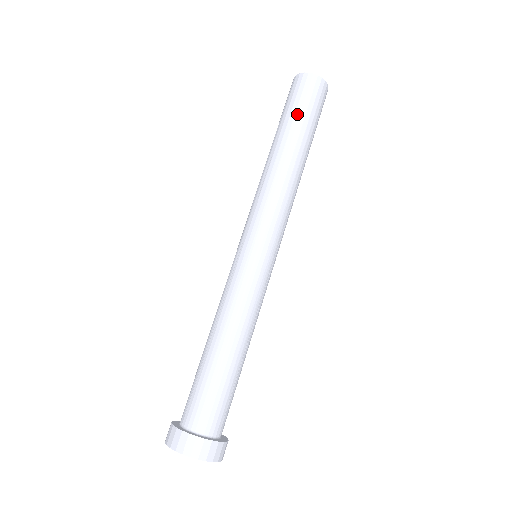
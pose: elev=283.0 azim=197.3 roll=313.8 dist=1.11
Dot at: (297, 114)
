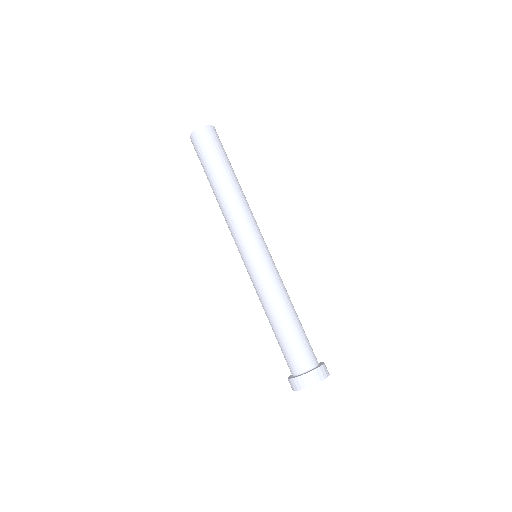
Dot at: (208, 161)
